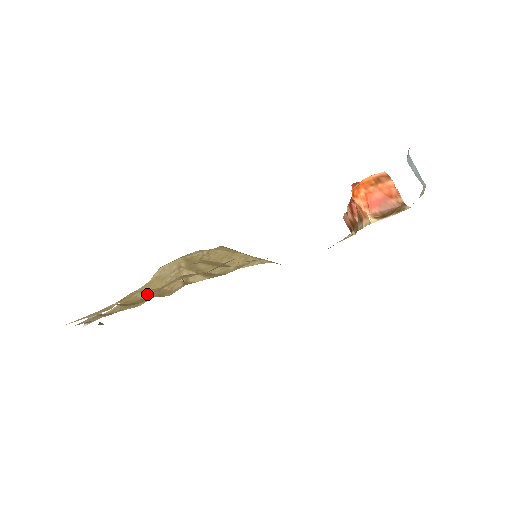
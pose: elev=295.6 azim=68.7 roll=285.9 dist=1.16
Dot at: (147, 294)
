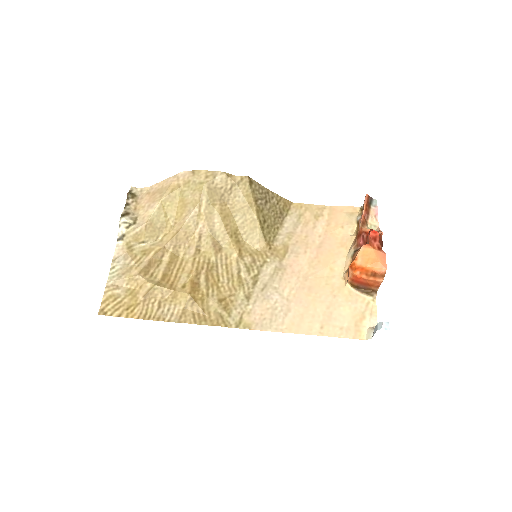
Dot at: (168, 219)
